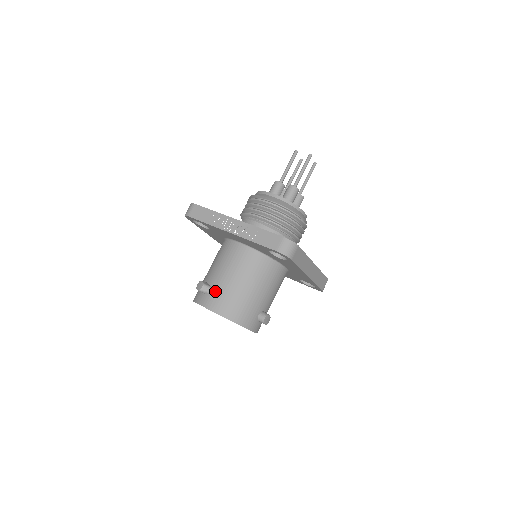
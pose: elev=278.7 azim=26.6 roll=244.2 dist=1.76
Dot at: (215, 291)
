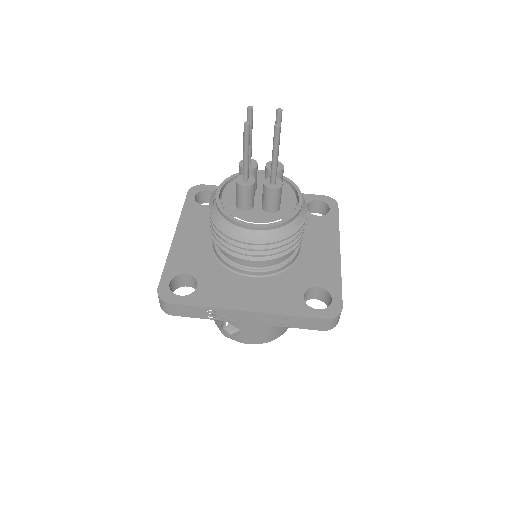
Dot at: (247, 332)
